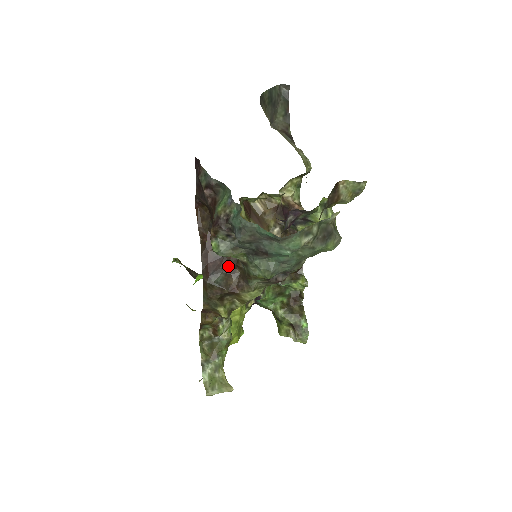
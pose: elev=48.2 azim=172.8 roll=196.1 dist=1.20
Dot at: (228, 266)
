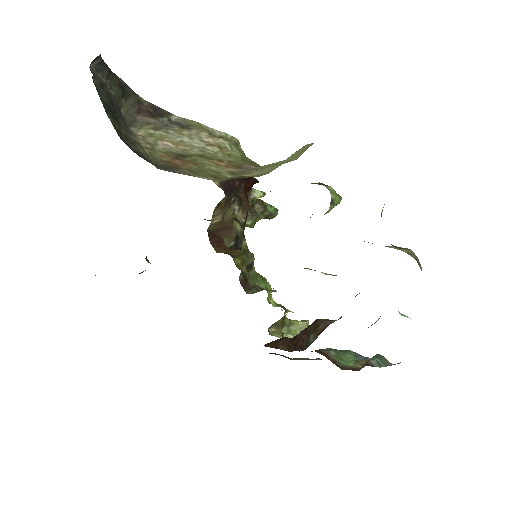
Dot at: (311, 328)
